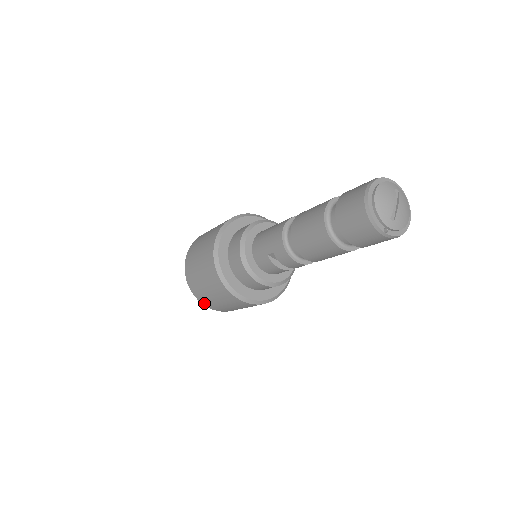
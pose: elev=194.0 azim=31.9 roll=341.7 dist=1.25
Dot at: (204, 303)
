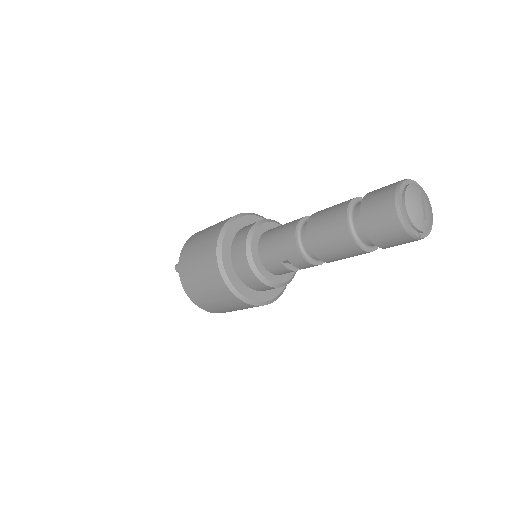
Dot at: (210, 311)
